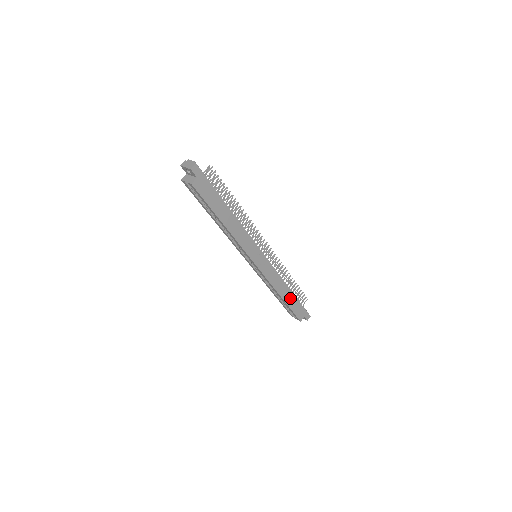
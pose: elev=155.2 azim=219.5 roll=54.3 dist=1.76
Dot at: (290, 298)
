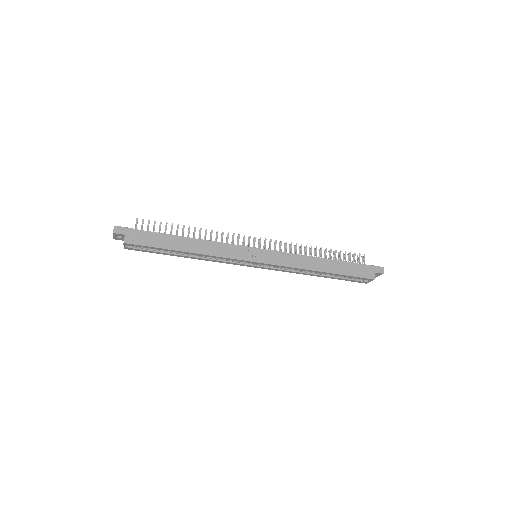
Dot at: (334, 266)
